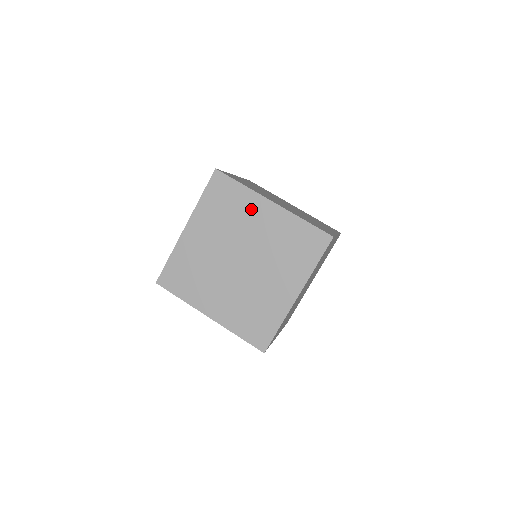
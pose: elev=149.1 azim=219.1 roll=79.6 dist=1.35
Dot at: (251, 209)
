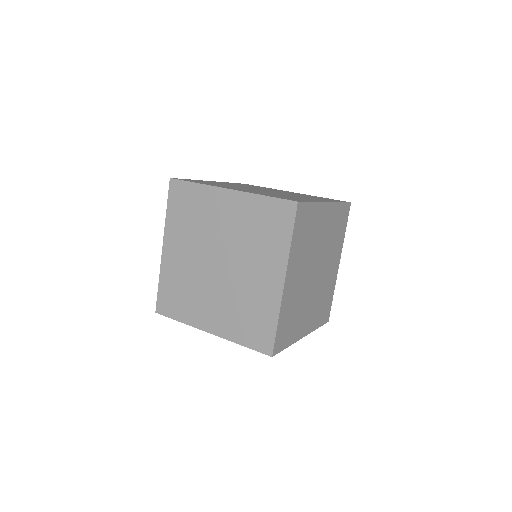
Dot at: (270, 259)
